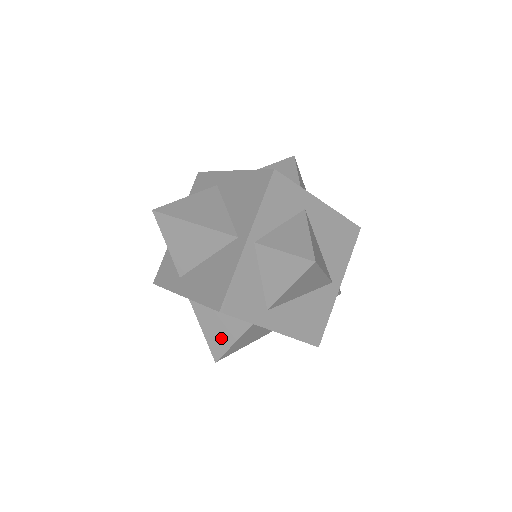
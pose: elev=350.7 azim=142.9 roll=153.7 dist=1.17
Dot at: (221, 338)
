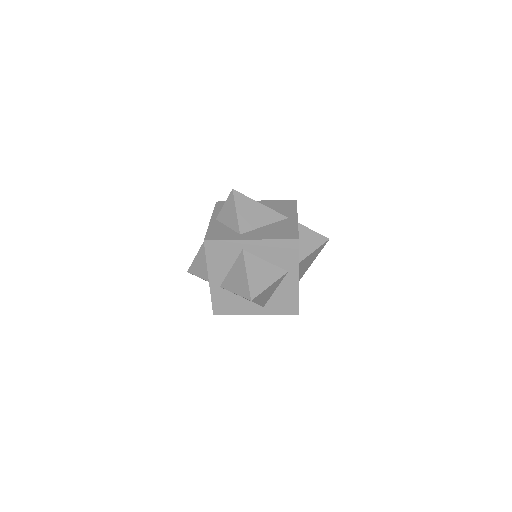
Dot at: (261, 281)
